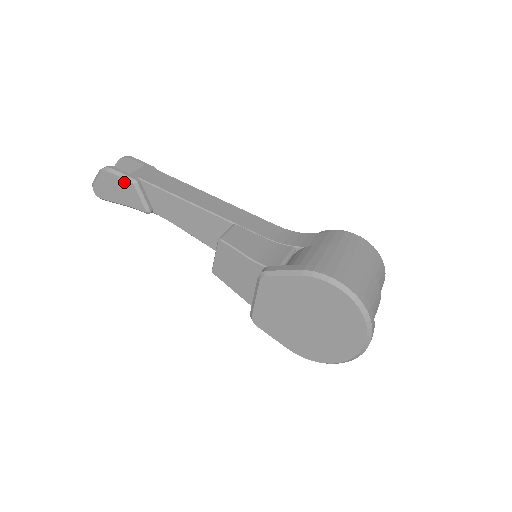
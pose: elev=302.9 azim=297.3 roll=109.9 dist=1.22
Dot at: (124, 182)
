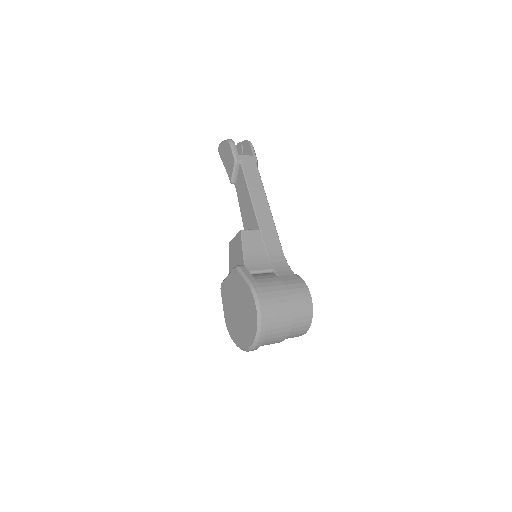
Dot at: (232, 157)
